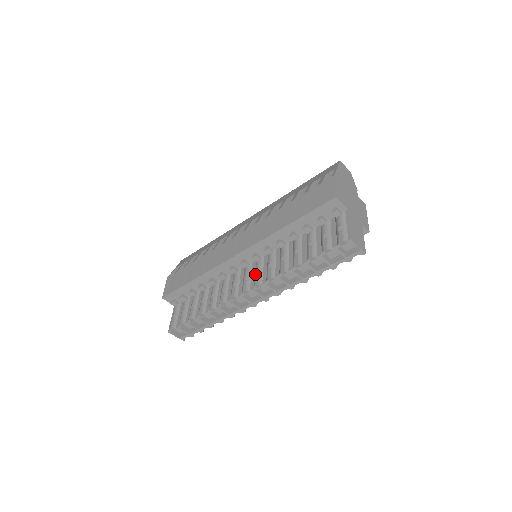
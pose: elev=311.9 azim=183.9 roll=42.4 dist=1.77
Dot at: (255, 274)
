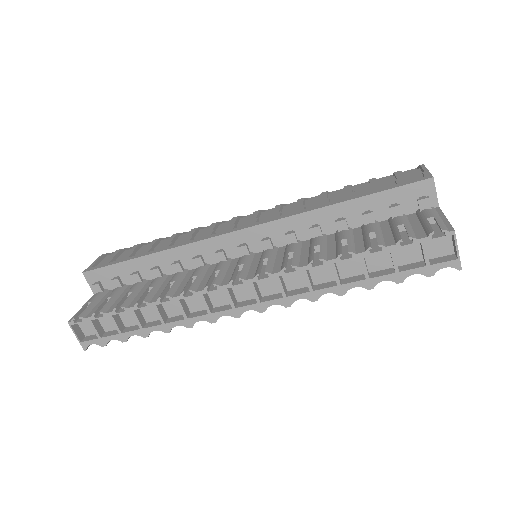
Dot at: (260, 262)
